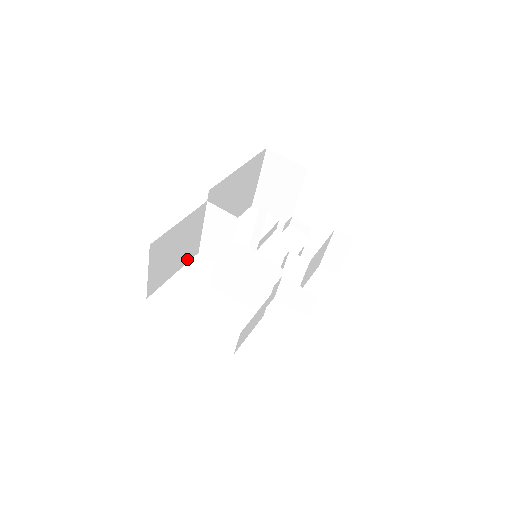
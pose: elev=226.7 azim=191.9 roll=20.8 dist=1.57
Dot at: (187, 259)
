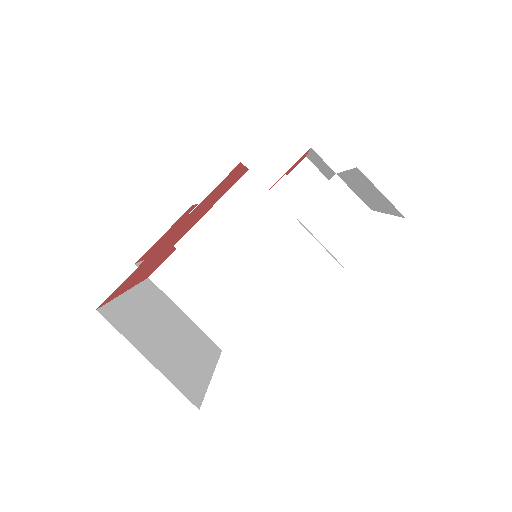
Dot at: (211, 356)
